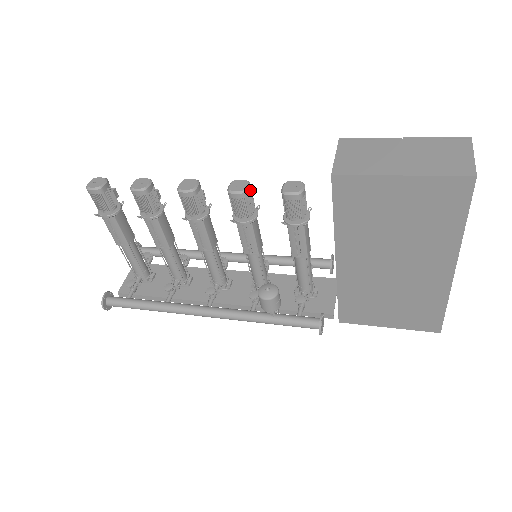
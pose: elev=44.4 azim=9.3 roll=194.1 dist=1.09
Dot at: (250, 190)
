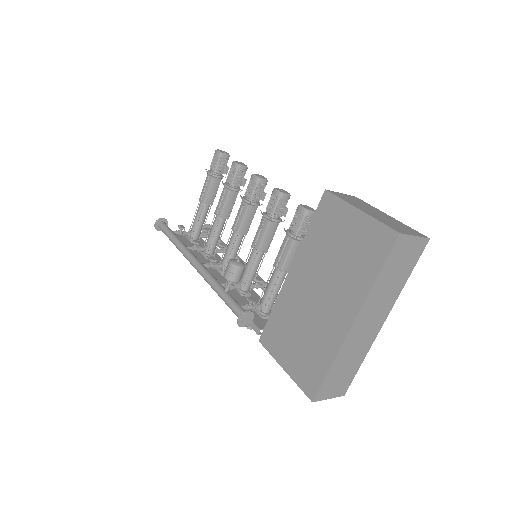
Dot at: (286, 198)
